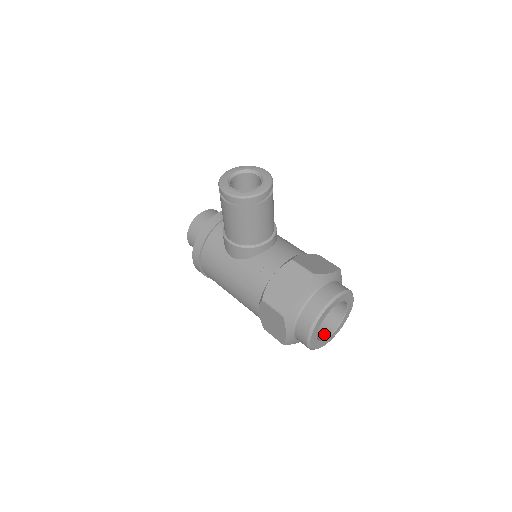
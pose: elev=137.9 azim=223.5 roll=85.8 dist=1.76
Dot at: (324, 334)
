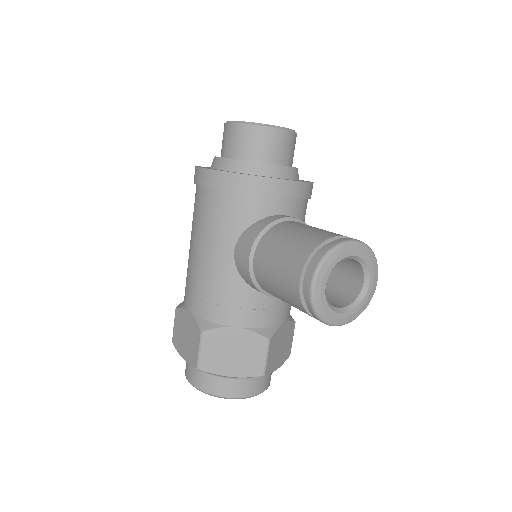
Dot at: occluded
